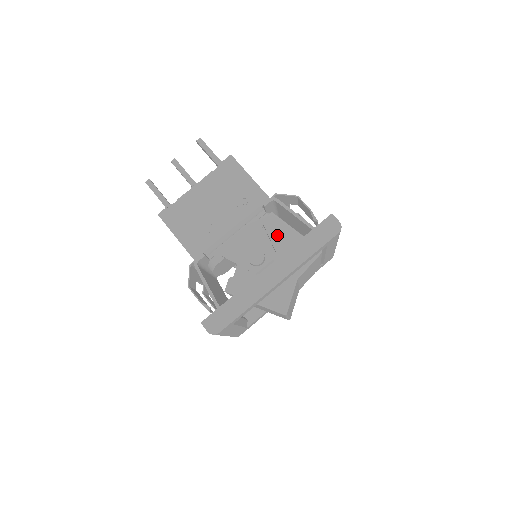
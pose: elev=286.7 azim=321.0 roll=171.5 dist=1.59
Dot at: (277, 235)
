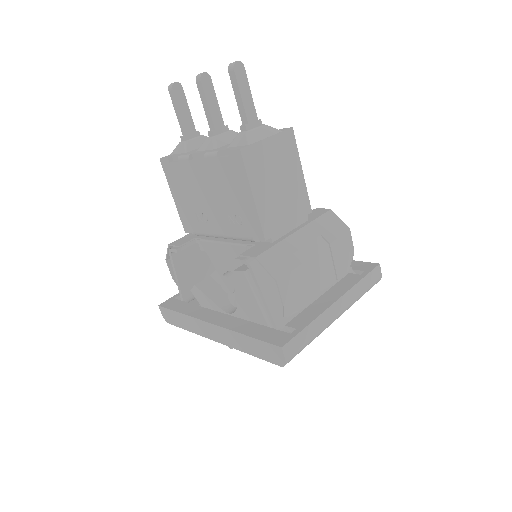
Dot at: (242, 295)
